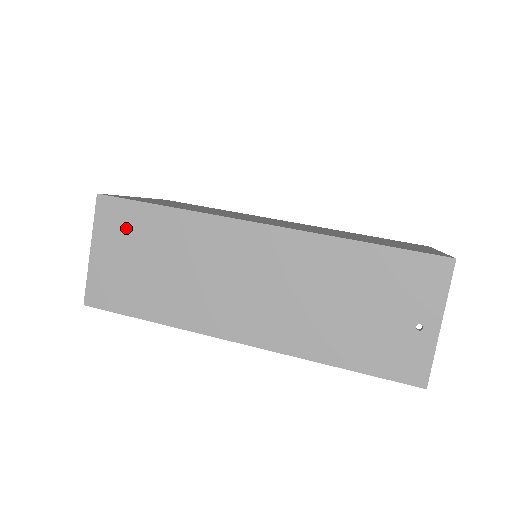
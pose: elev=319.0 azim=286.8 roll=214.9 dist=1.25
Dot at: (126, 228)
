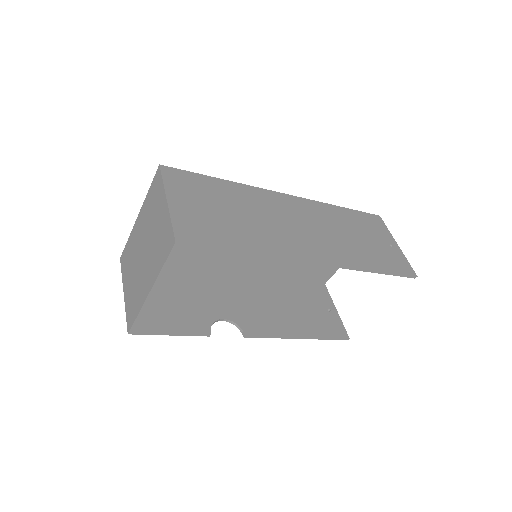
Dot at: (195, 188)
